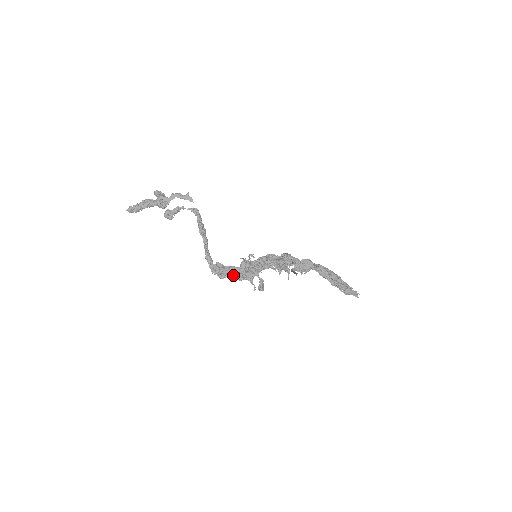
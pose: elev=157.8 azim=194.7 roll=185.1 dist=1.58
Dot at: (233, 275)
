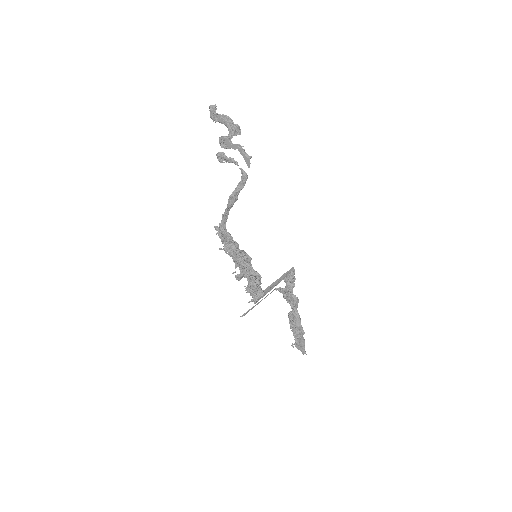
Dot at: (225, 250)
